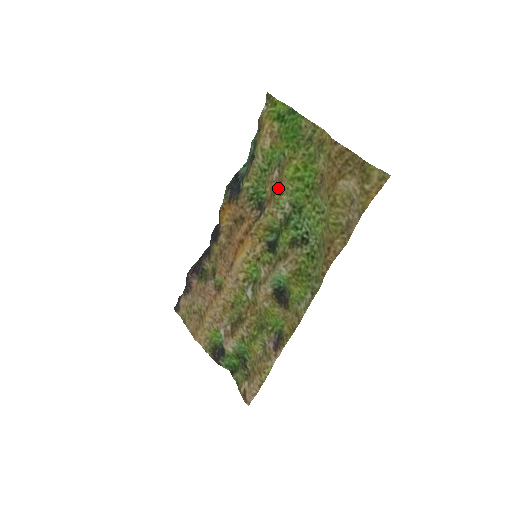
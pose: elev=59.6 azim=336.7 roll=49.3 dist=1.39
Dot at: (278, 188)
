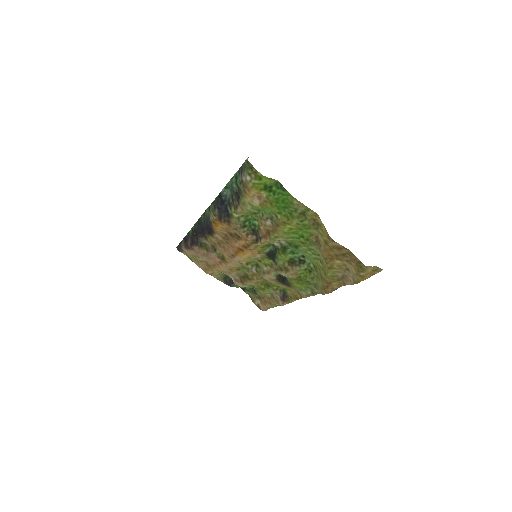
Dot at: (273, 233)
